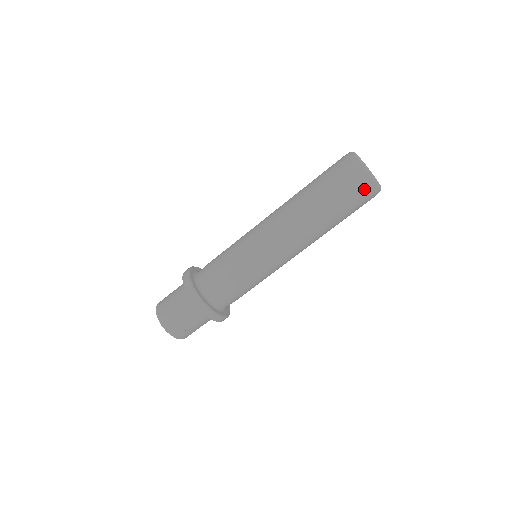
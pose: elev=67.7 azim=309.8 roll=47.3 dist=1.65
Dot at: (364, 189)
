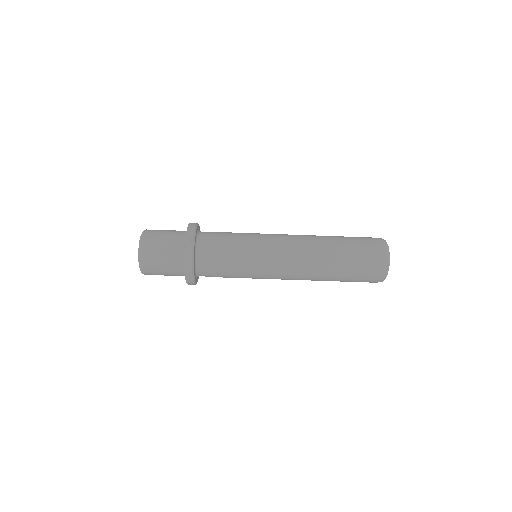
Dot at: (374, 278)
